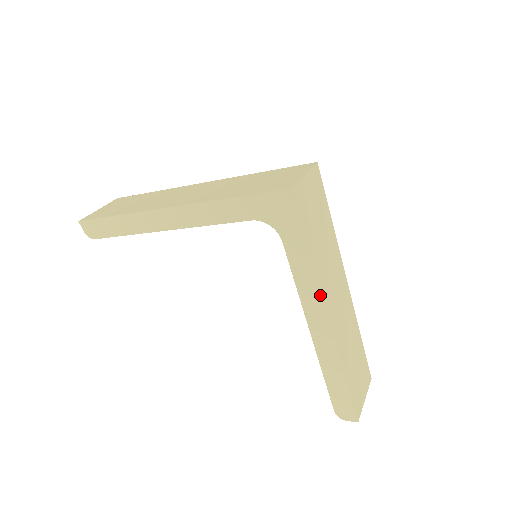
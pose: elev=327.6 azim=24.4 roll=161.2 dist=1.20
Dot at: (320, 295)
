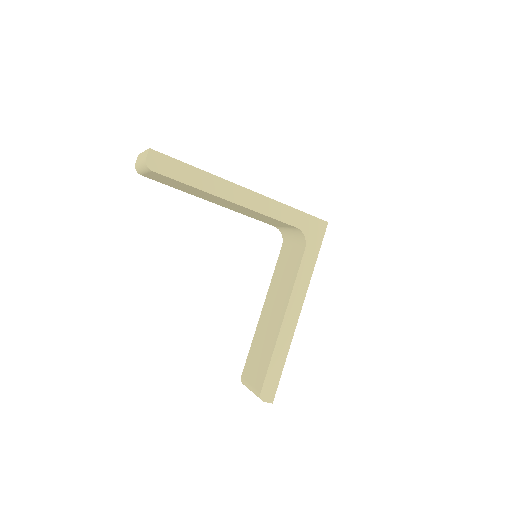
Dot at: (305, 292)
